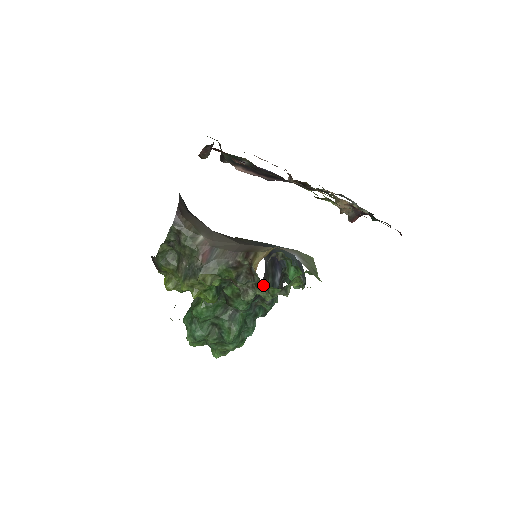
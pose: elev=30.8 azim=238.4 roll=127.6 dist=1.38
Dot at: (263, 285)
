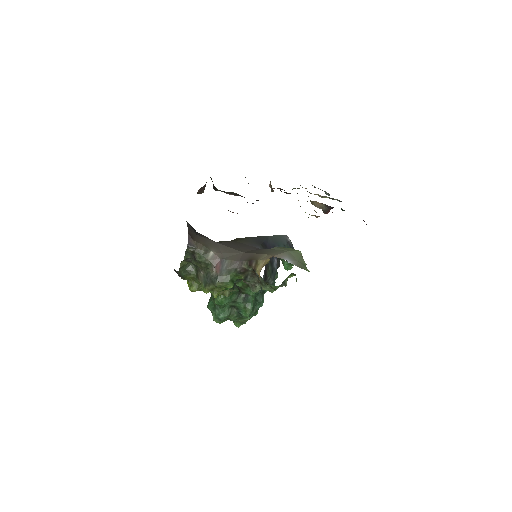
Dot at: (267, 284)
